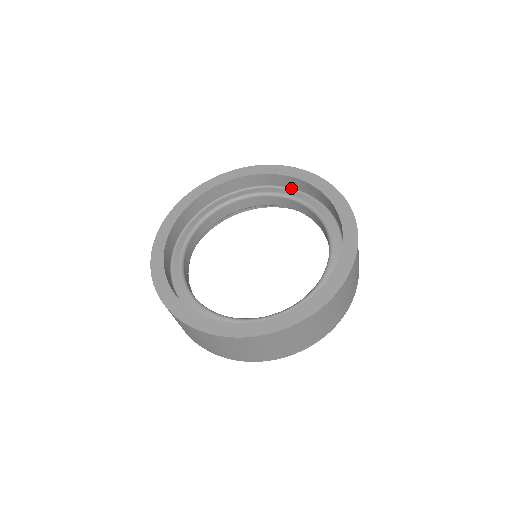
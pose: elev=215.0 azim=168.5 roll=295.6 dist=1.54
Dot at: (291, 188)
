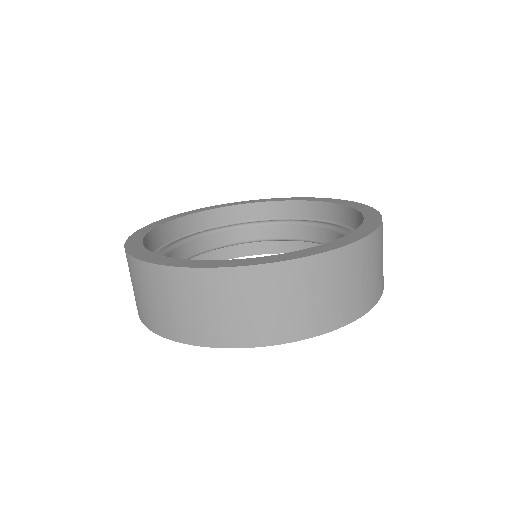
Dot at: (263, 219)
